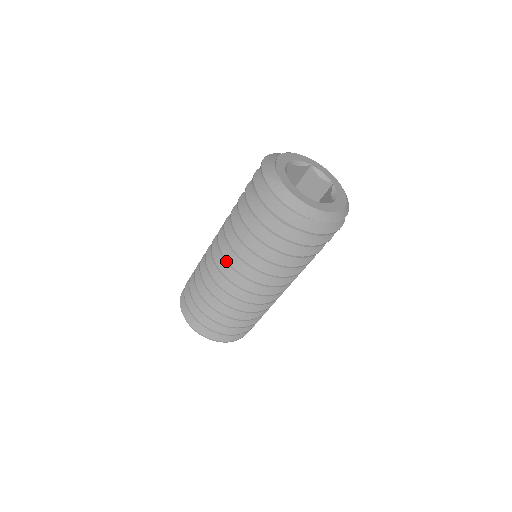
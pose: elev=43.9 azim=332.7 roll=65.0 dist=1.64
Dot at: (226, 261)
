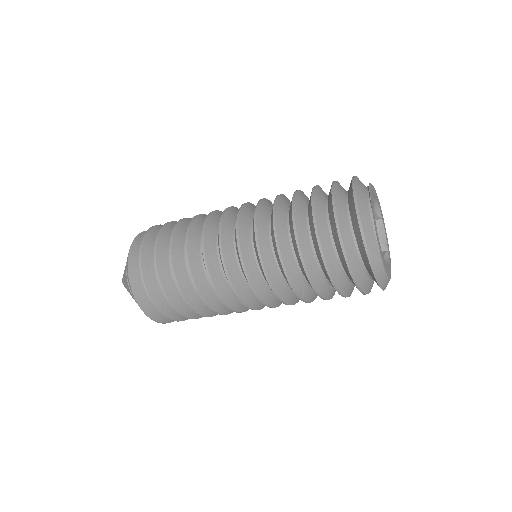
Dot at: (254, 292)
